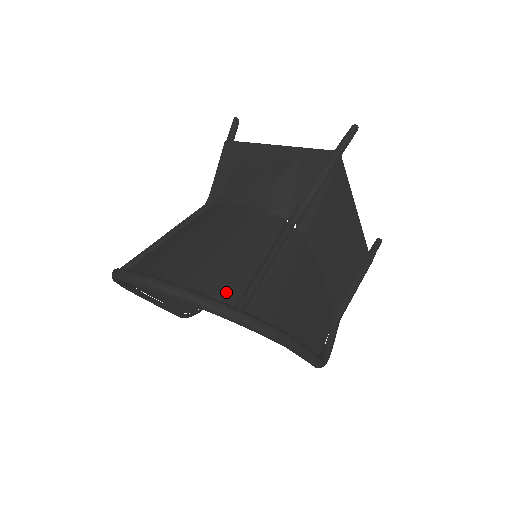
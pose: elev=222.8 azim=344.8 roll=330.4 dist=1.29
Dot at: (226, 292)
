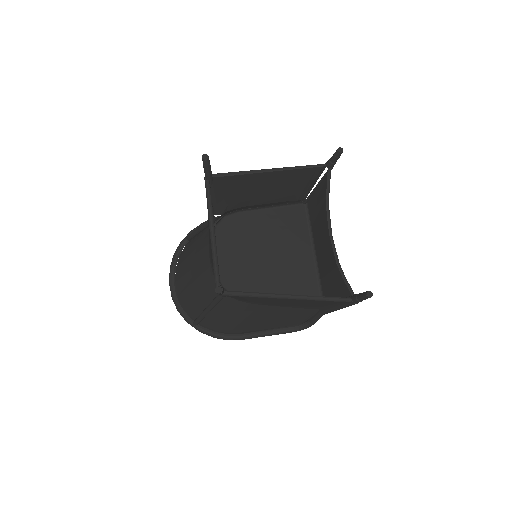
Dot at: (192, 311)
